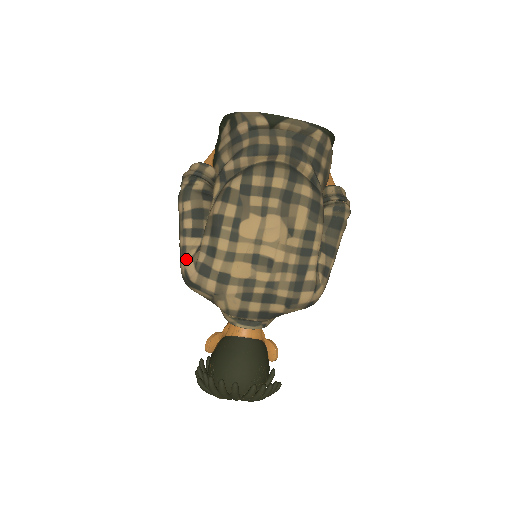
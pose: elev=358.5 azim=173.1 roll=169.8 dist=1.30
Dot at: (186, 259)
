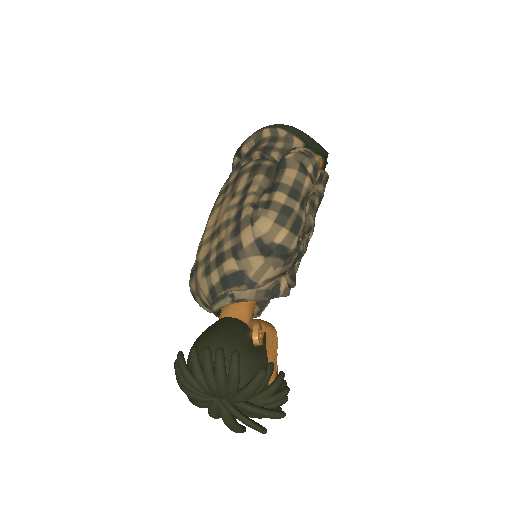
Dot at: occluded
